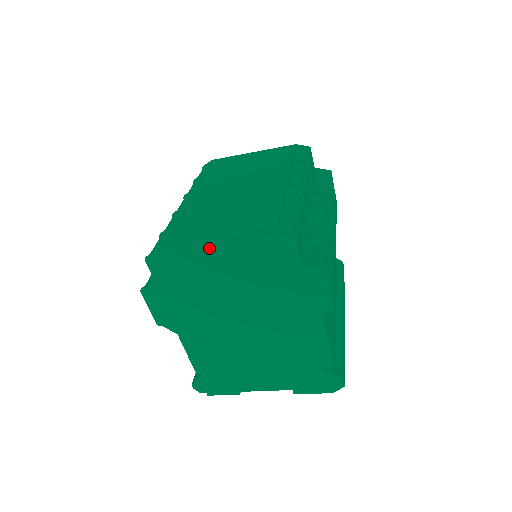
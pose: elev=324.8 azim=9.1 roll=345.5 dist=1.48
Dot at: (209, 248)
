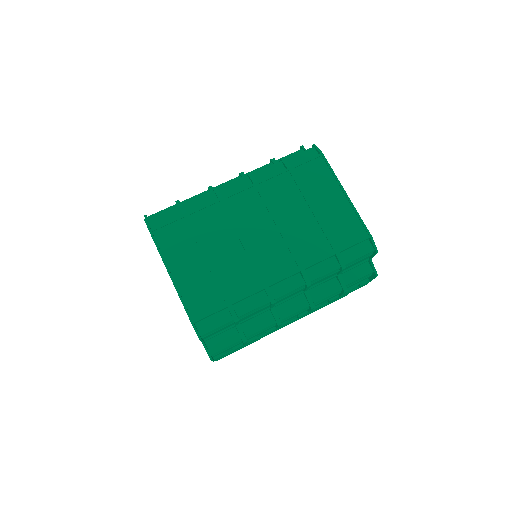
Dot at: (168, 272)
